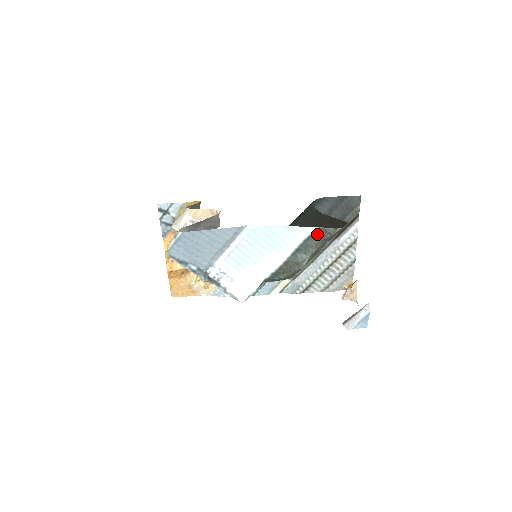
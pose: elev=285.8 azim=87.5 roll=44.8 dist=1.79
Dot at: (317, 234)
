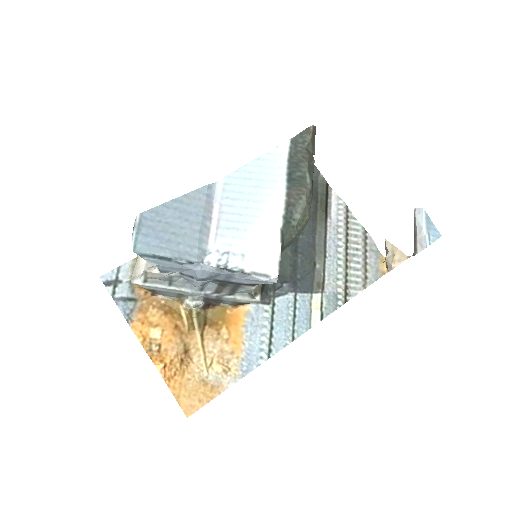
Dot at: (295, 147)
